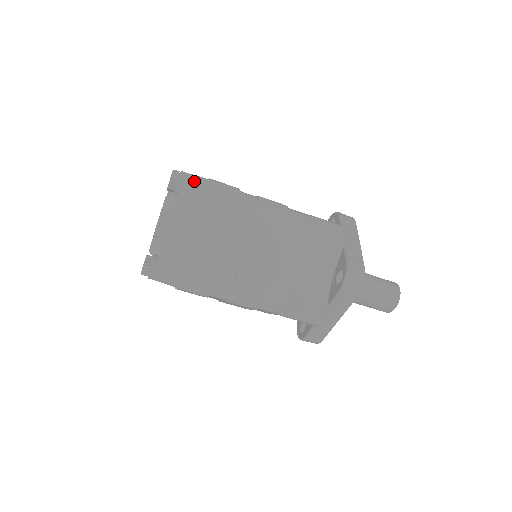
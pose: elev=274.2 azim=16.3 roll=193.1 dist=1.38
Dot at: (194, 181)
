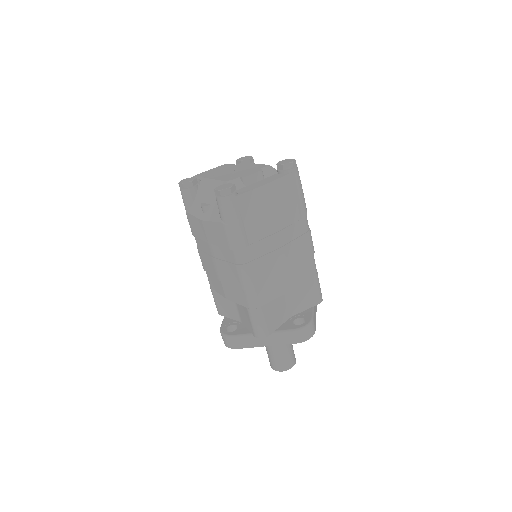
Dot at: (299, 179)
